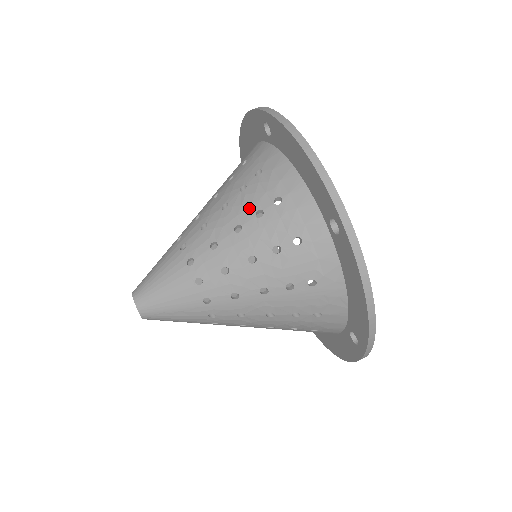
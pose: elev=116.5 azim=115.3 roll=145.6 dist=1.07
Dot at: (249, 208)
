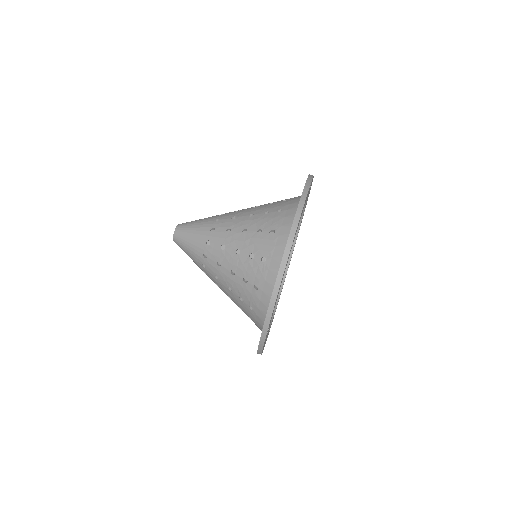
Dot at: (244, 272)
